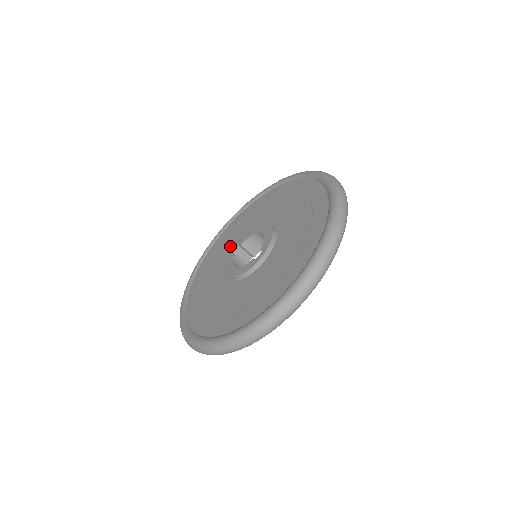
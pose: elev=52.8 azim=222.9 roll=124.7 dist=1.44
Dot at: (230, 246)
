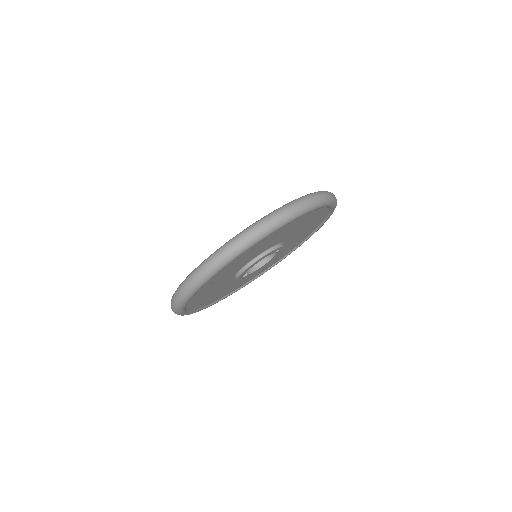
Dot at: occluded
